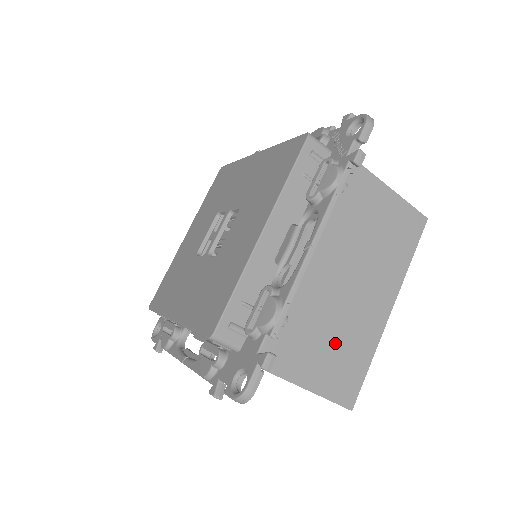
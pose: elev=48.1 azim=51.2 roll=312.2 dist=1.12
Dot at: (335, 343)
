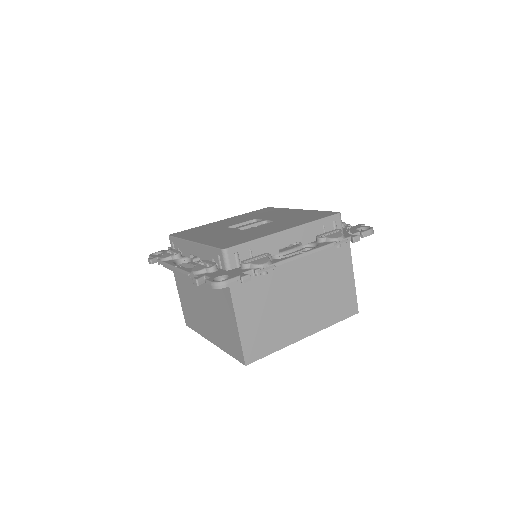
Dot at: (269, 320)
